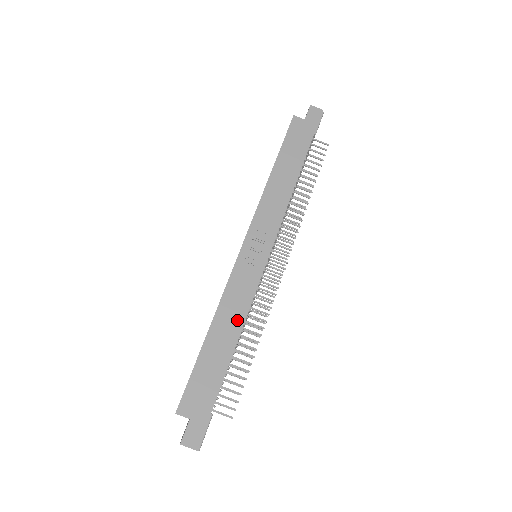
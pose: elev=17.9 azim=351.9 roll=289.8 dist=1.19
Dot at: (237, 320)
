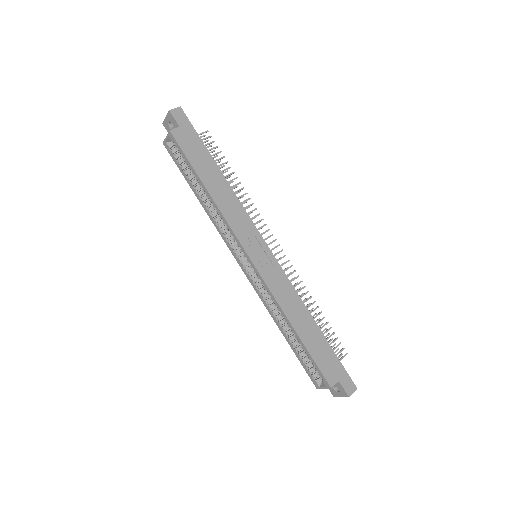
Dot at: (298, 305)
